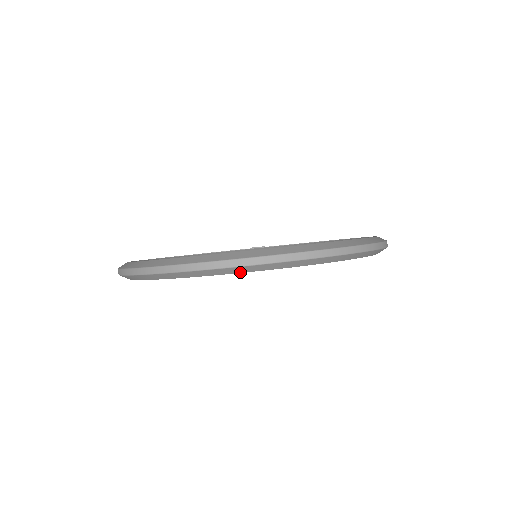
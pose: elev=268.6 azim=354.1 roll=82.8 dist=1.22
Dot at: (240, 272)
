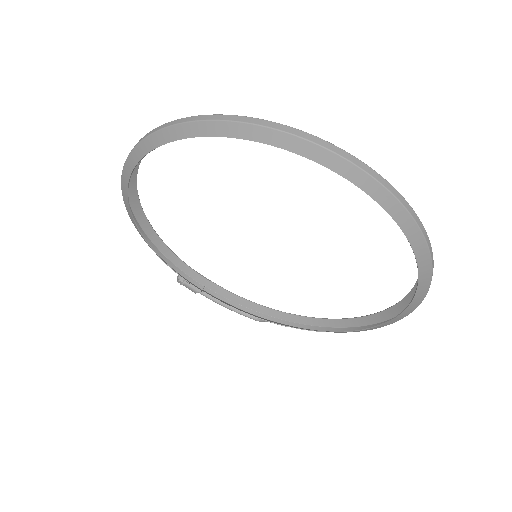
Dot at: (374, 198)
